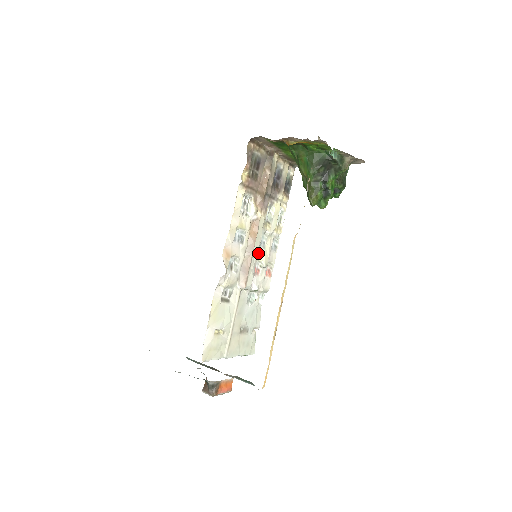
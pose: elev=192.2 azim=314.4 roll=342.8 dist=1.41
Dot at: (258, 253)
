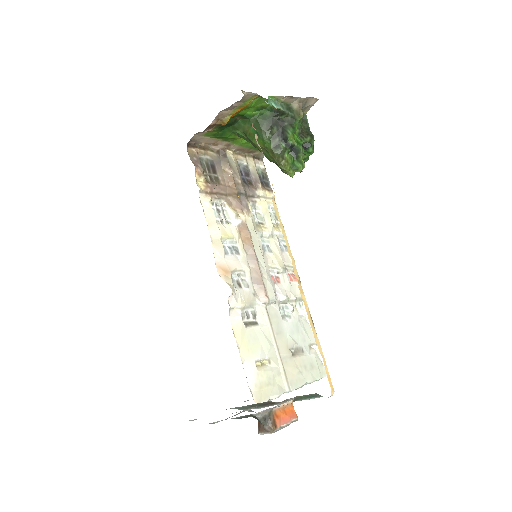
Dot at: (265, 259)
